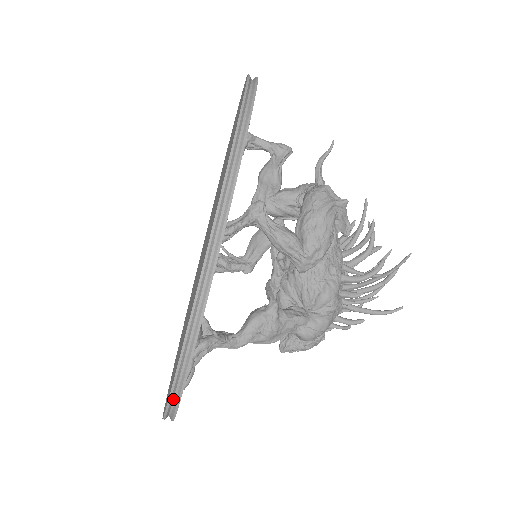
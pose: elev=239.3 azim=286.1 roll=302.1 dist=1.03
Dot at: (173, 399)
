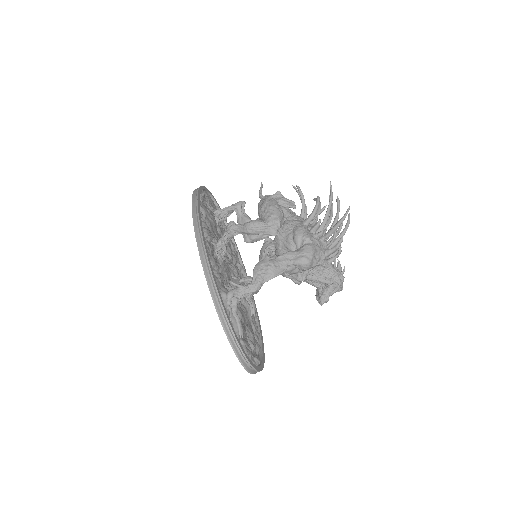
Dot at: (229, 334)
